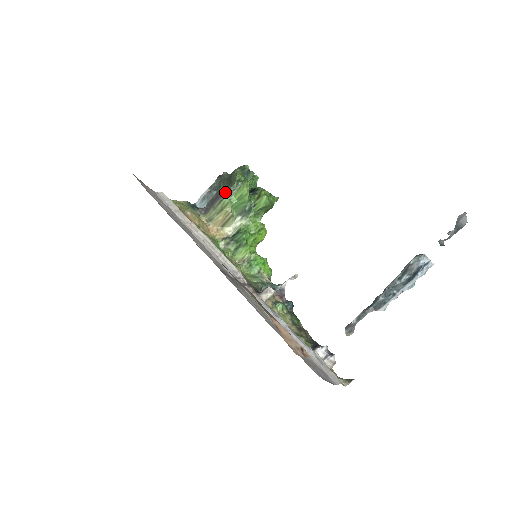
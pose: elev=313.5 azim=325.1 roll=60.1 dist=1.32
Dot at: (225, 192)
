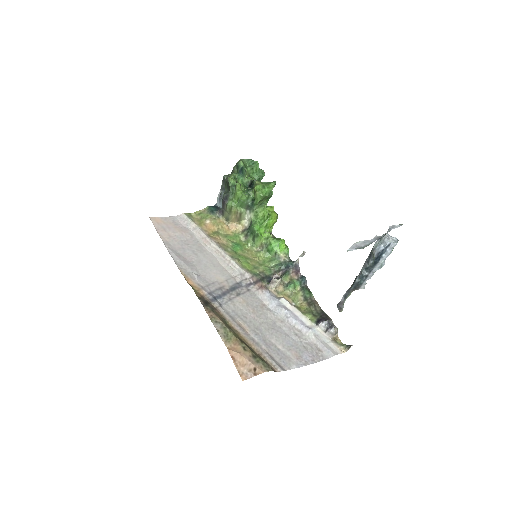
Dot at: (226, 198)
